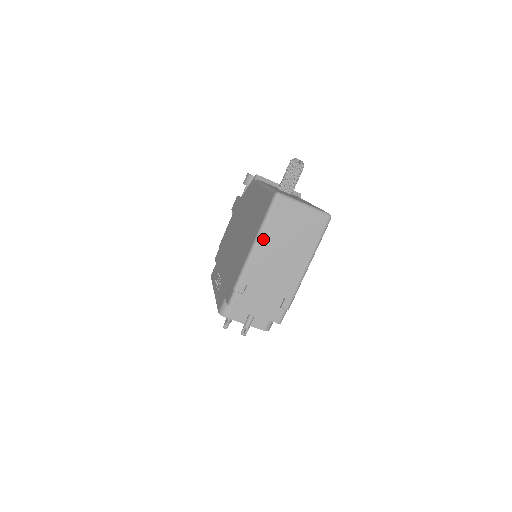
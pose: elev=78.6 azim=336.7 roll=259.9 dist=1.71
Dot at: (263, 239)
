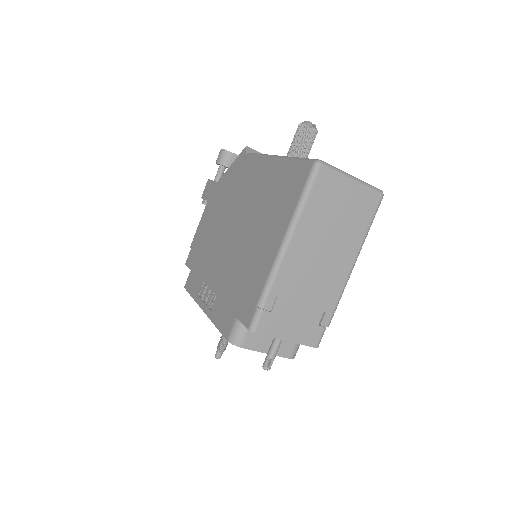
Dot at: (299, 229)
